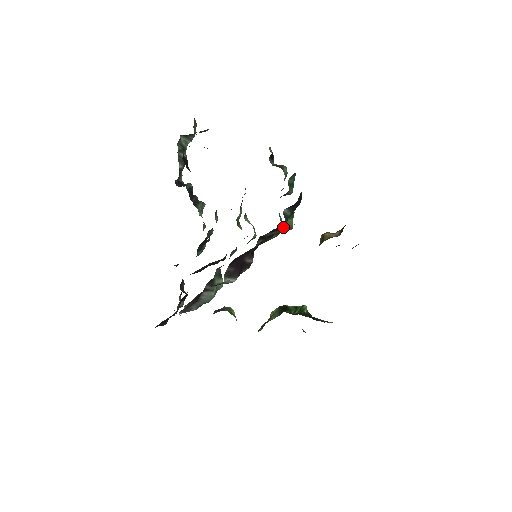
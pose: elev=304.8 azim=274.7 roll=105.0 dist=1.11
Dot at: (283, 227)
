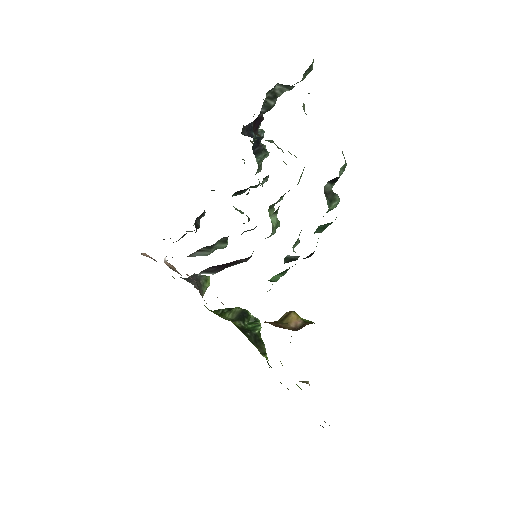
Dot at: occluded
